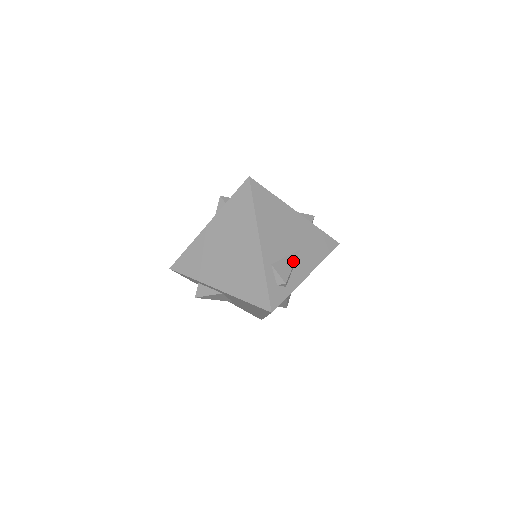
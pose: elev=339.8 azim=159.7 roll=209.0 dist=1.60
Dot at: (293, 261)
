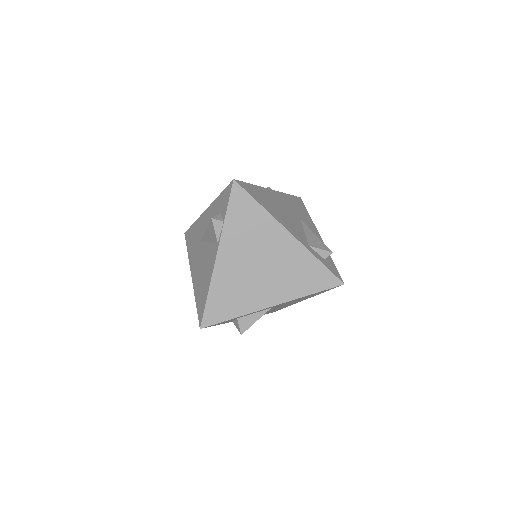
Dot at: (311, 232)
